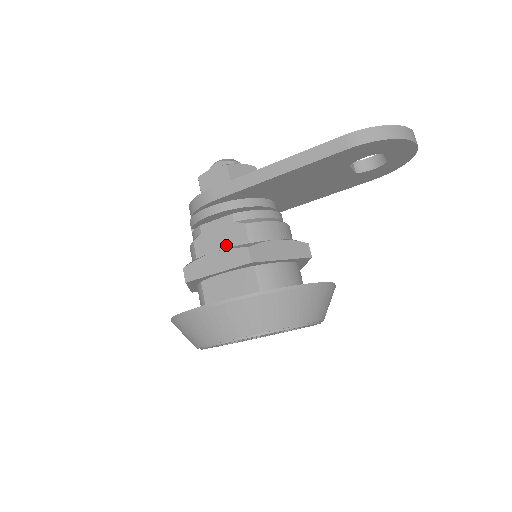
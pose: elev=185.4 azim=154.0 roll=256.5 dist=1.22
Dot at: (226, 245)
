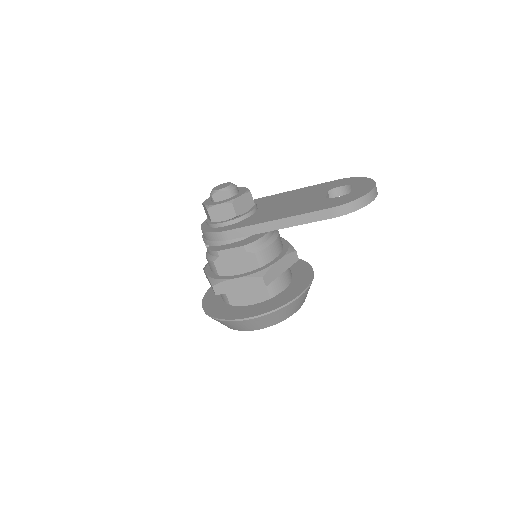
Dot at: (241, 266)
